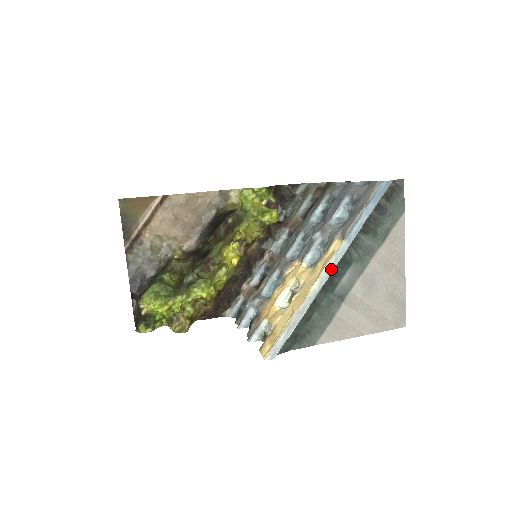
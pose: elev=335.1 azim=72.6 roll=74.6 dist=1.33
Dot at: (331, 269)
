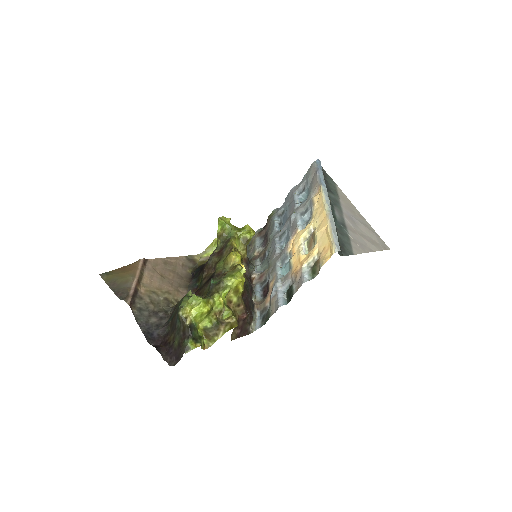
Dot at: (327, 199)
